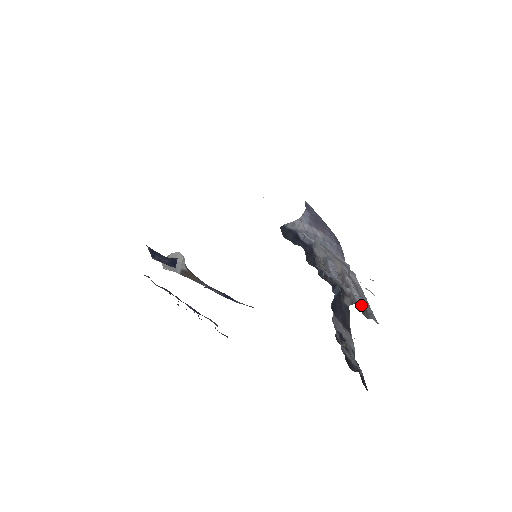
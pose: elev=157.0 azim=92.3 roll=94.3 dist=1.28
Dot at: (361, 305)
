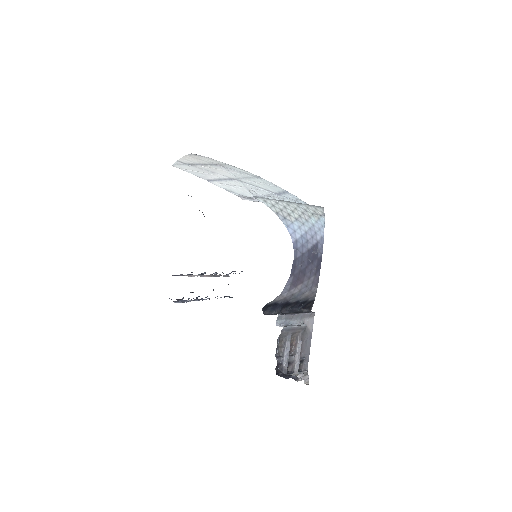
Dot at: (296, 373)
